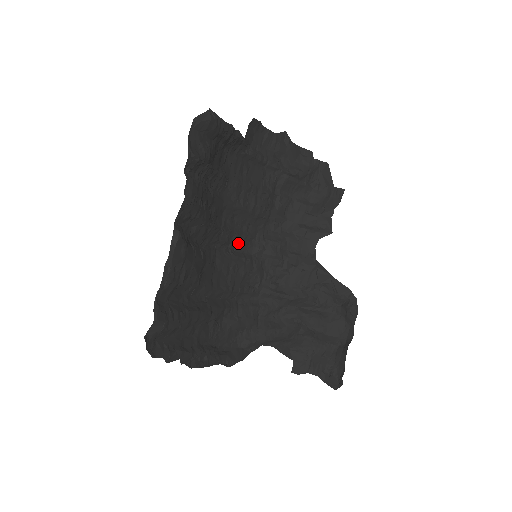
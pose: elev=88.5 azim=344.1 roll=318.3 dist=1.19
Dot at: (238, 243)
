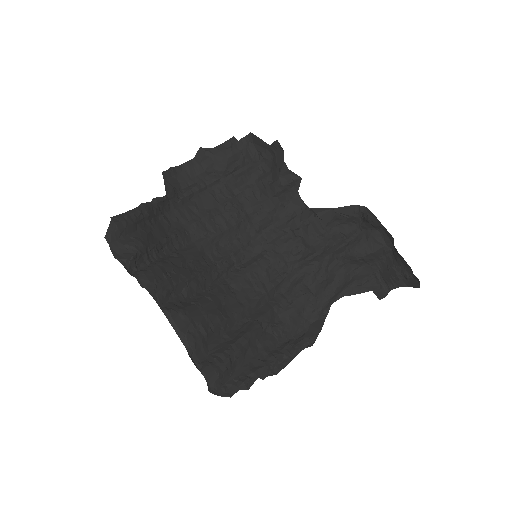
Dot at: (240, 256)
